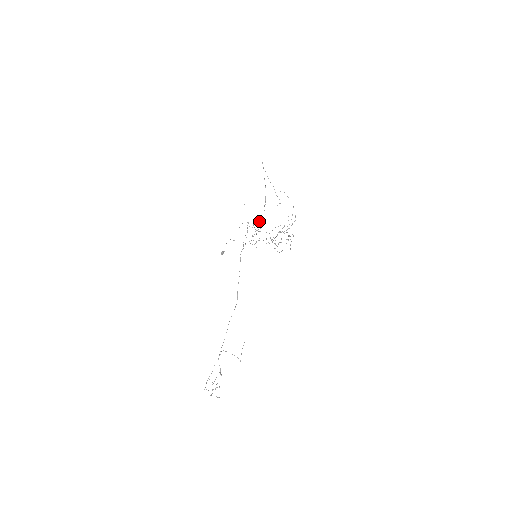
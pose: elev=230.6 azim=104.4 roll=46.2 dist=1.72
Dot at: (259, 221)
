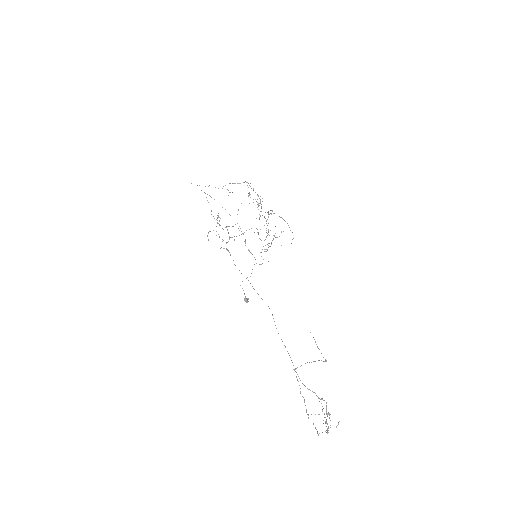
Dot at: (217, 217)
